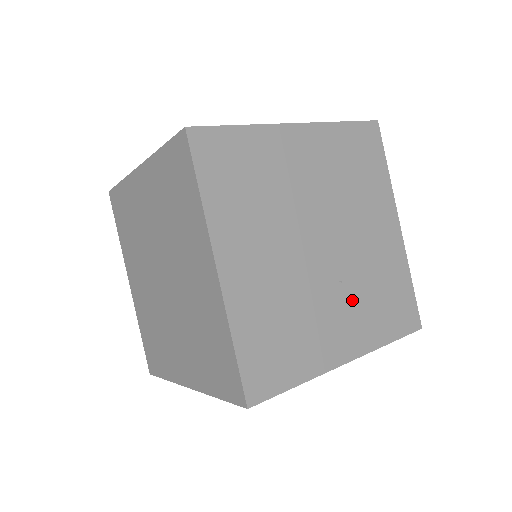
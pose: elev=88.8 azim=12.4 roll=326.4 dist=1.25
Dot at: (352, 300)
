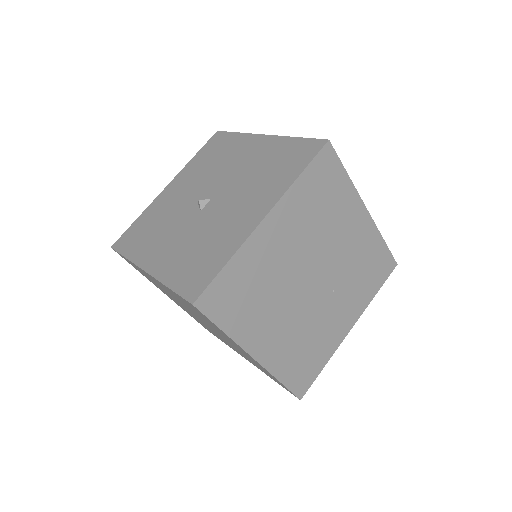
Dot at: (344, 294)
